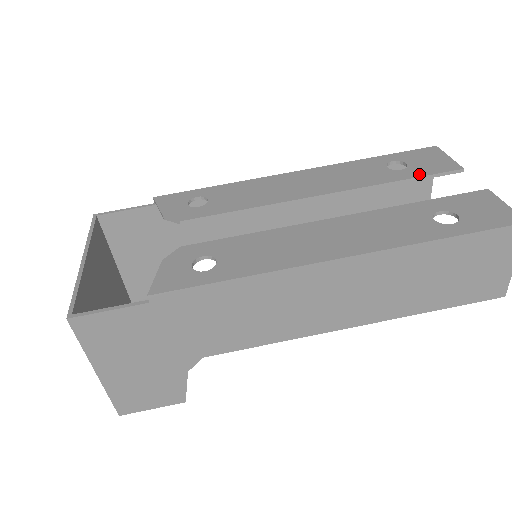
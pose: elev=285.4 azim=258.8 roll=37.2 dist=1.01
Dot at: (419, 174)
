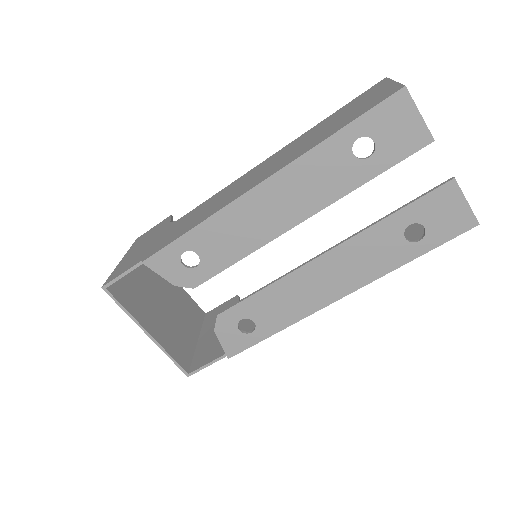
Dot at: (389, 164)
